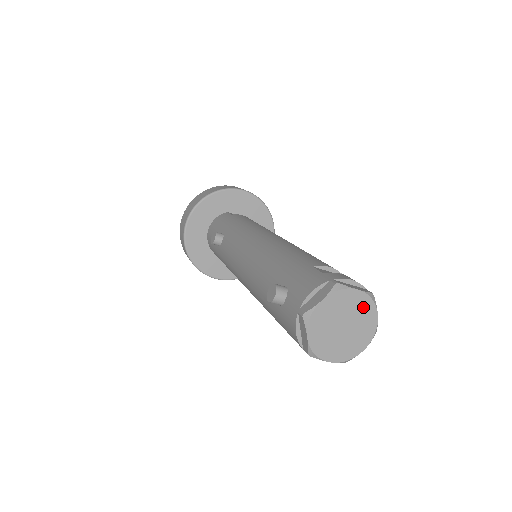
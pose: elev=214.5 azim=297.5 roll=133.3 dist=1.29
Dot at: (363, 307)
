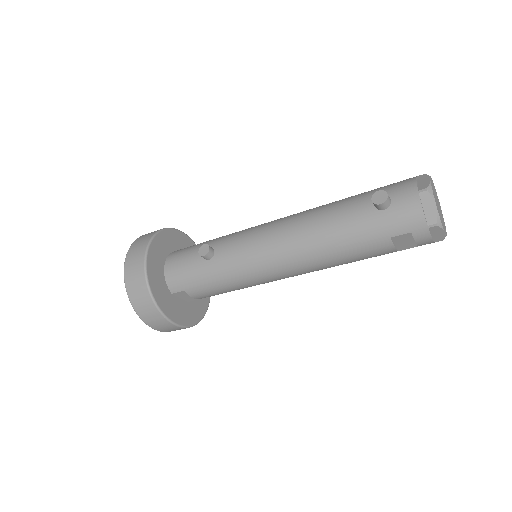
Dot at: (437, 196)
